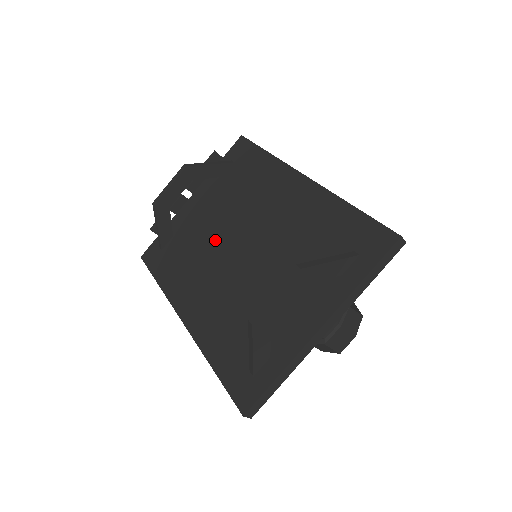
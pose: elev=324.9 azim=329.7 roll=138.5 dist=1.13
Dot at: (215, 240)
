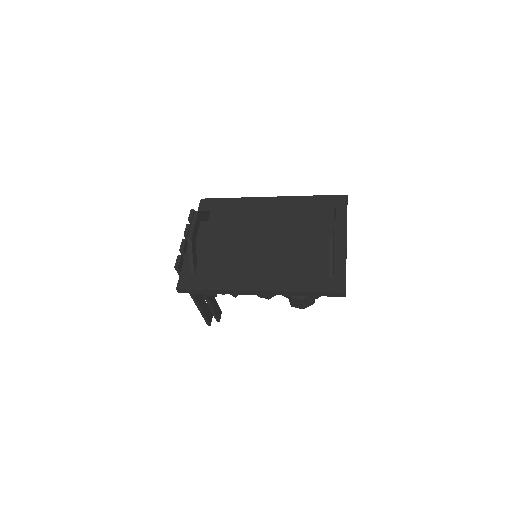
Dot at: (239, 247)
